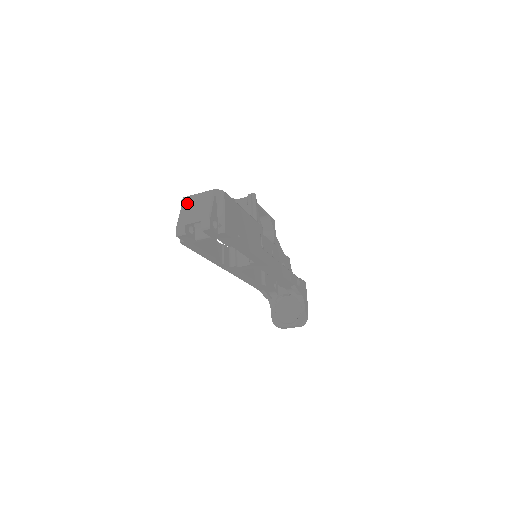
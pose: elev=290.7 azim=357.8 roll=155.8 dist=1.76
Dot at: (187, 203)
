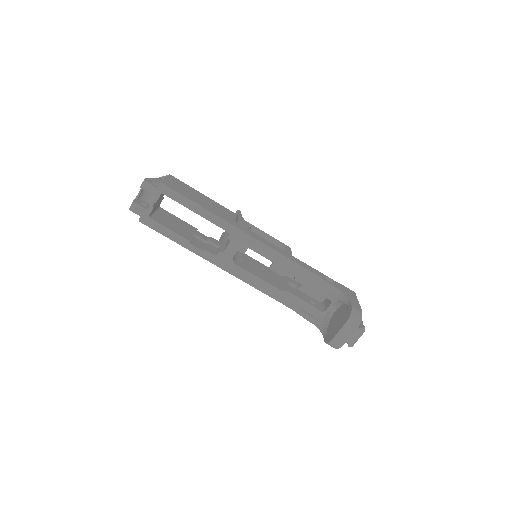
Dot at: occluded
